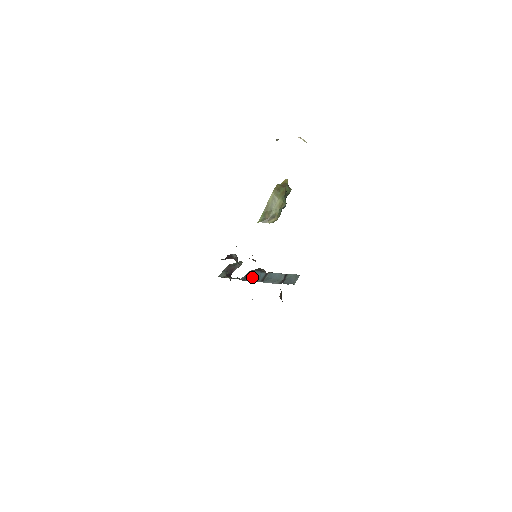
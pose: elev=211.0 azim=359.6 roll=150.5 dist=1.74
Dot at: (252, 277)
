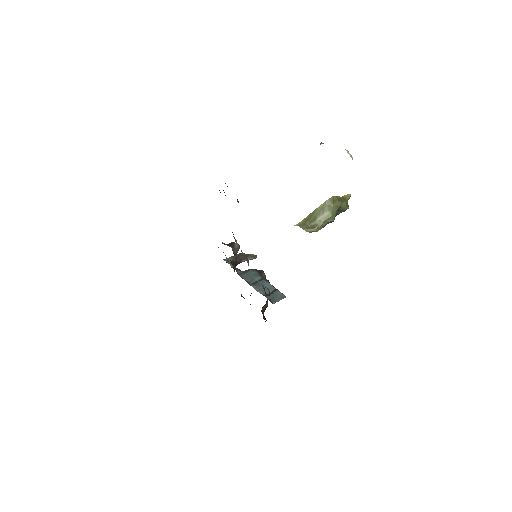
Dot at: (248, 275)
